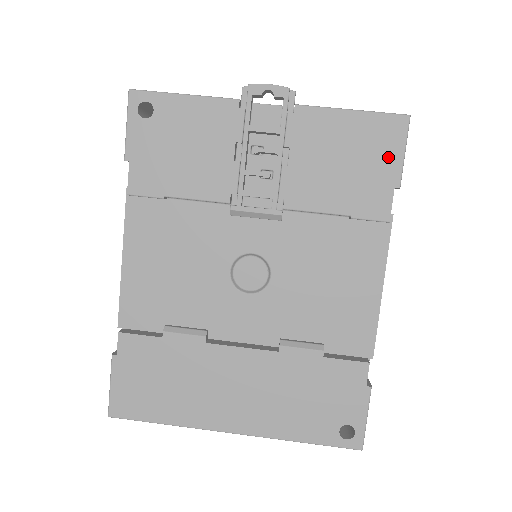
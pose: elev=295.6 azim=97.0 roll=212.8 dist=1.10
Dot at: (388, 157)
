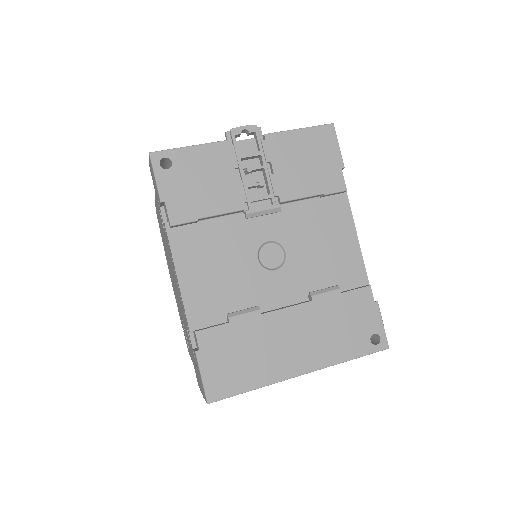
Dot at: (331, 151)
